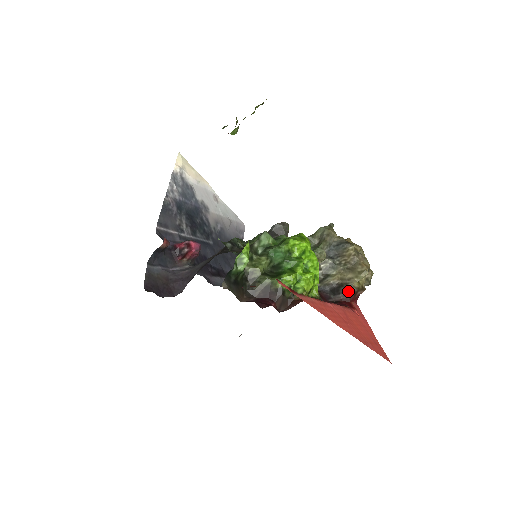
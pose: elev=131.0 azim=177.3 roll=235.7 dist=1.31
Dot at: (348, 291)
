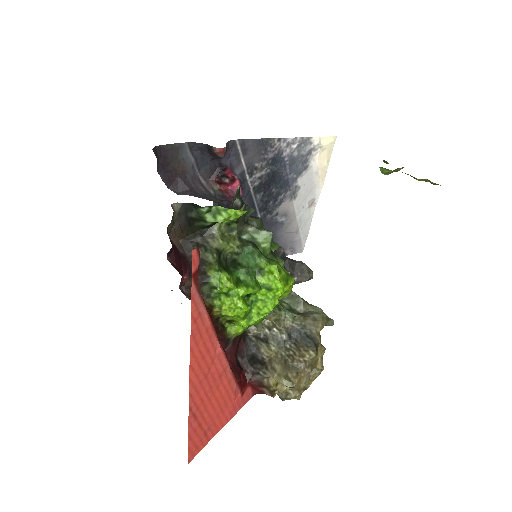
Dot at: (259, 374)
